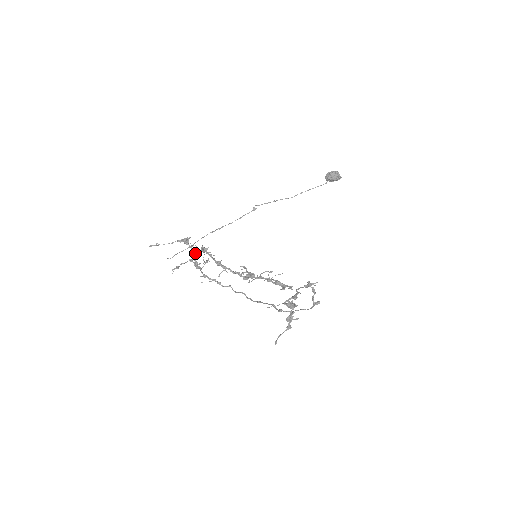
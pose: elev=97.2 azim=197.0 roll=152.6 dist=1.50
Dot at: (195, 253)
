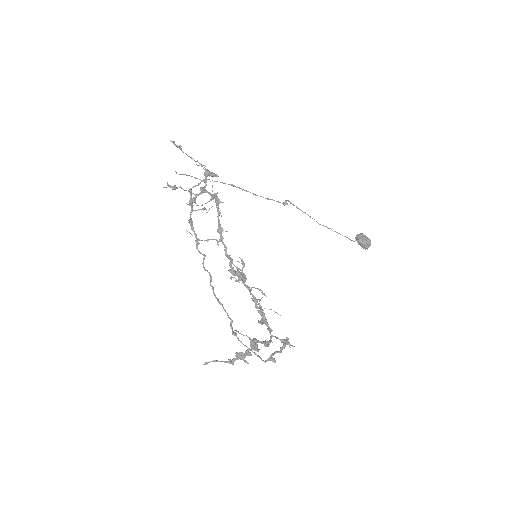
Dot at: (203, 191)
